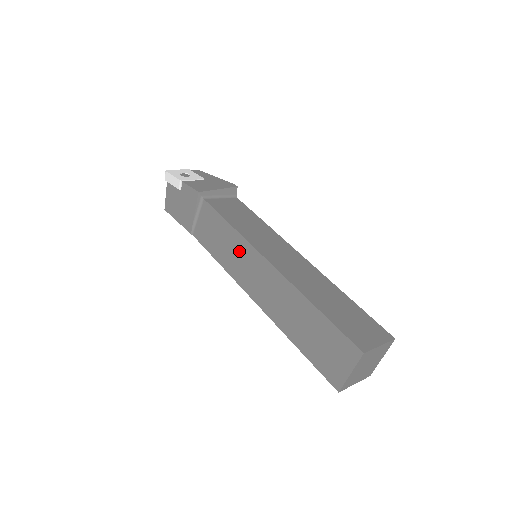
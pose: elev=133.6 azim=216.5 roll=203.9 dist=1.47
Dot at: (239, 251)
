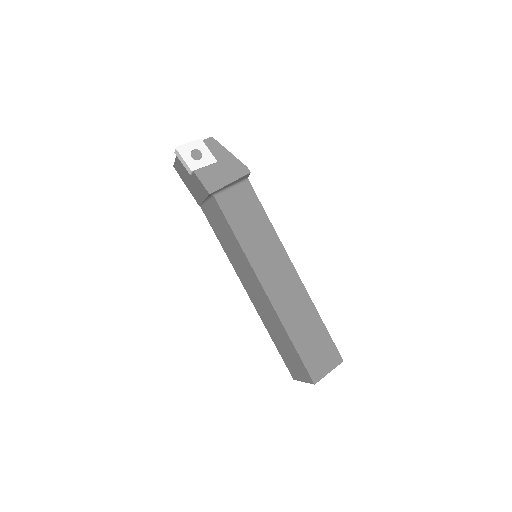
Dot at: (241, 260)
